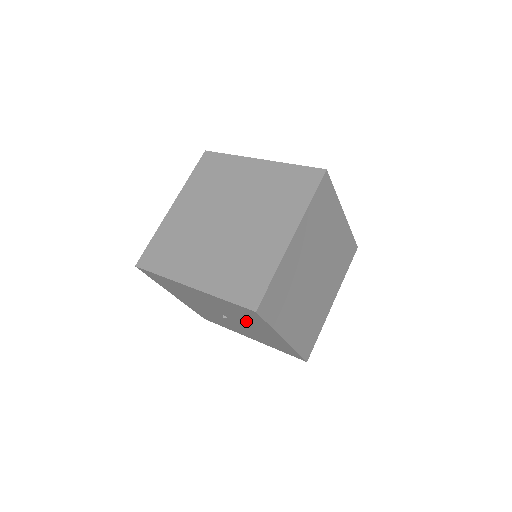
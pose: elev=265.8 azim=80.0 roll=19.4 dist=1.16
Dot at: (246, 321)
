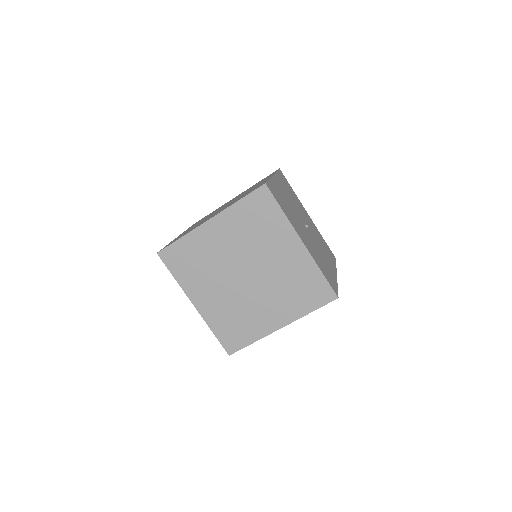
Dot at: occluded
